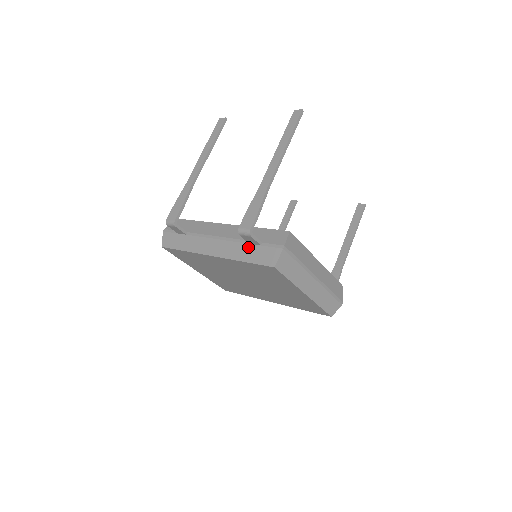
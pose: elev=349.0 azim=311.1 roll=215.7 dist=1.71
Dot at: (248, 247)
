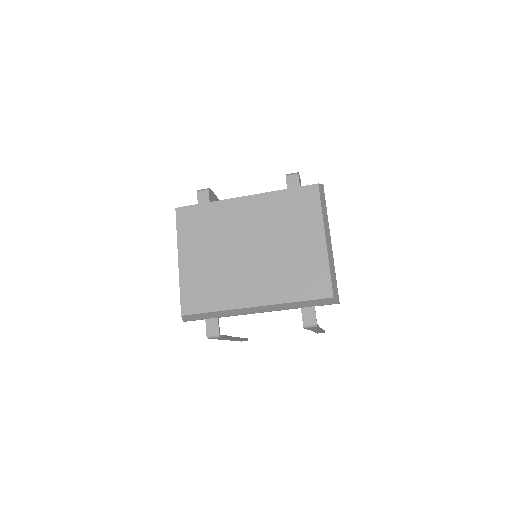
Dot at: occluded
